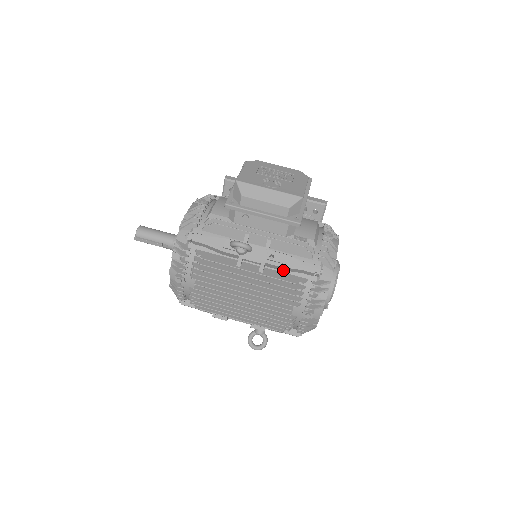
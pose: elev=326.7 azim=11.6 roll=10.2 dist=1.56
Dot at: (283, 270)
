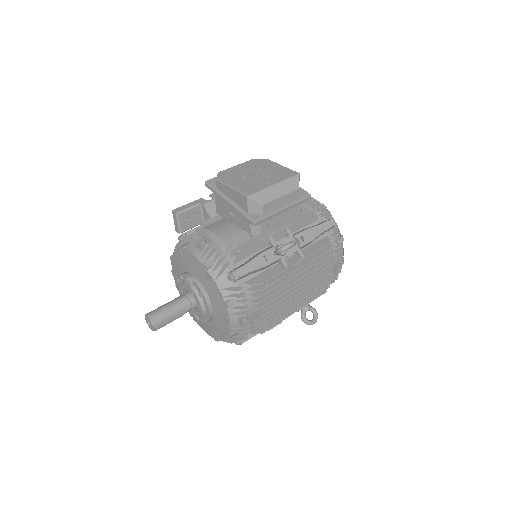
Dot at: (310, 243)
